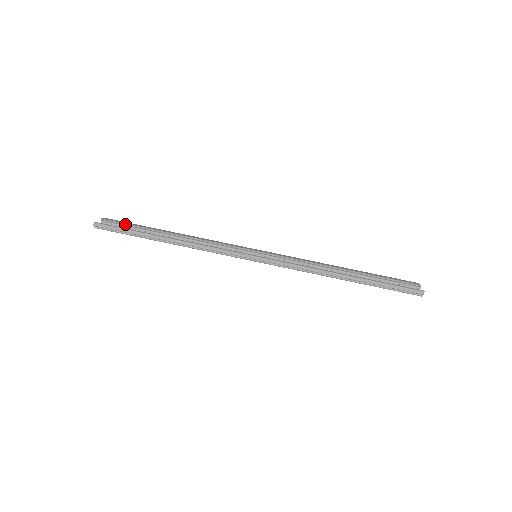
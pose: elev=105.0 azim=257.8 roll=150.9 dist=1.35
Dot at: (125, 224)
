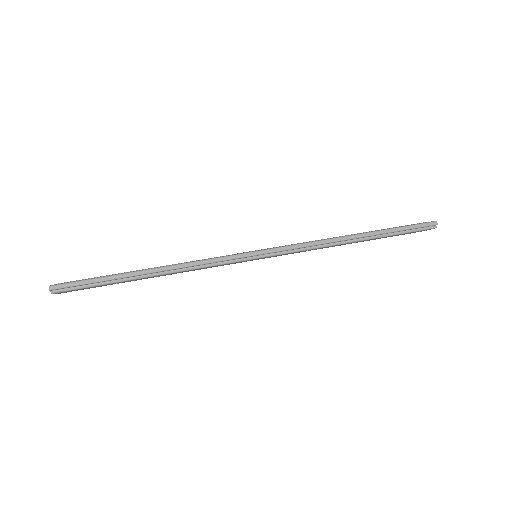
Dot at: occluded
